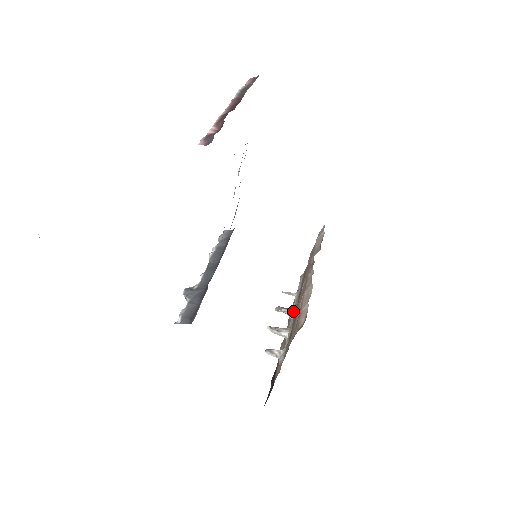
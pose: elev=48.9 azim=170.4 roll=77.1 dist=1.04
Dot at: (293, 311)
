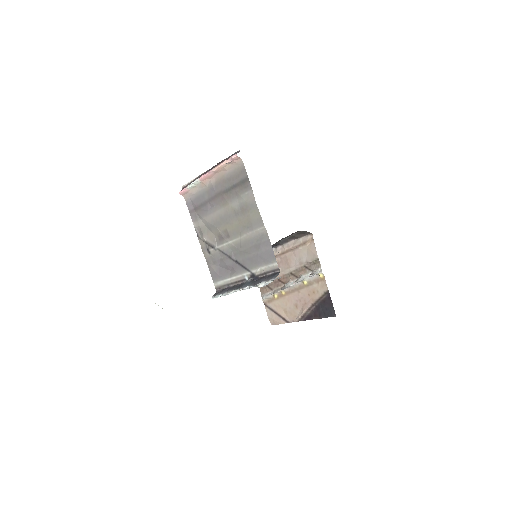
Dot at: (289, 281)
